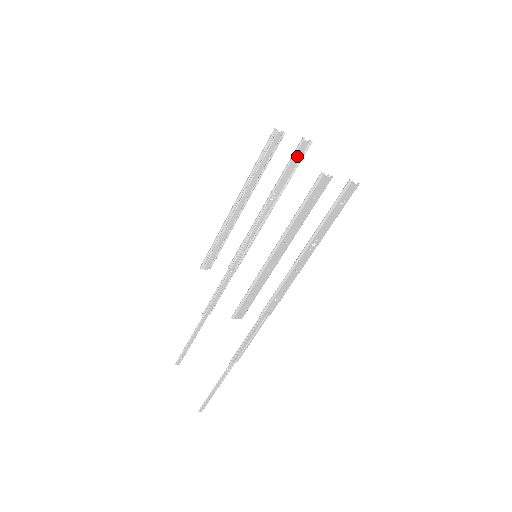
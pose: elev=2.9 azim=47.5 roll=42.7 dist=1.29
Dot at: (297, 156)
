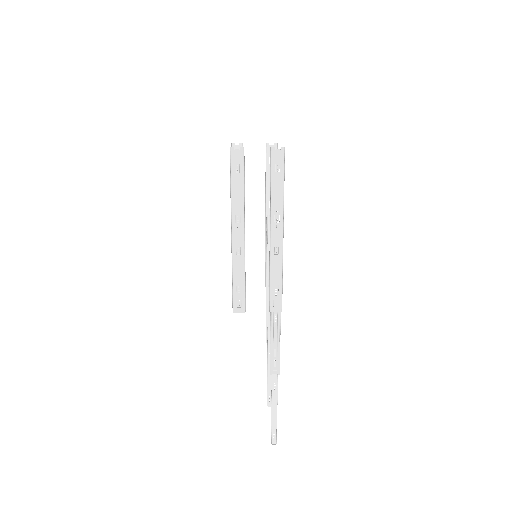
Dot at: occluded
